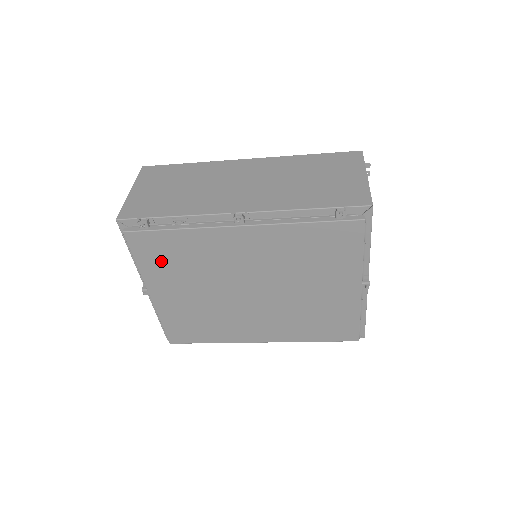
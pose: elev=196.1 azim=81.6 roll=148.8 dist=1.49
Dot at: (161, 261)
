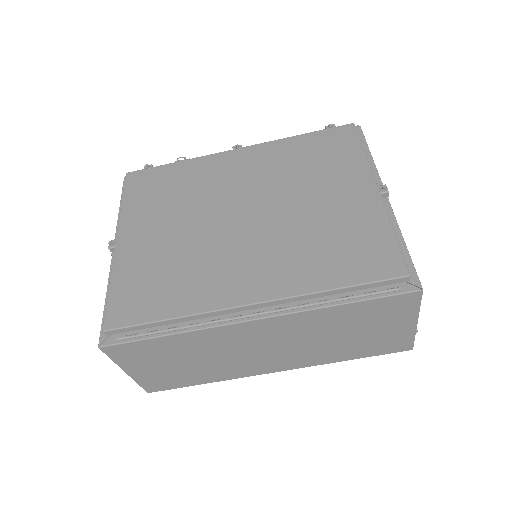
Dot at: (149, 195)
